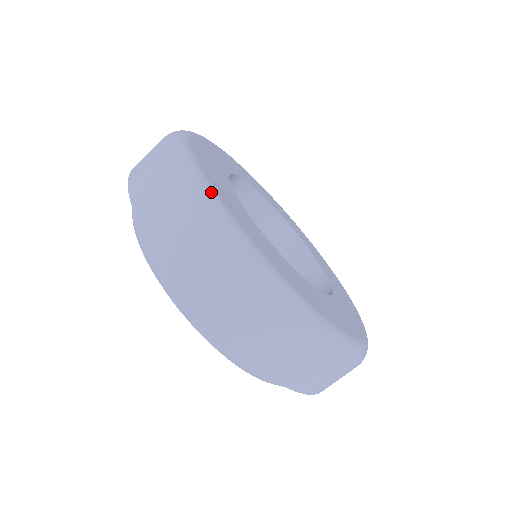
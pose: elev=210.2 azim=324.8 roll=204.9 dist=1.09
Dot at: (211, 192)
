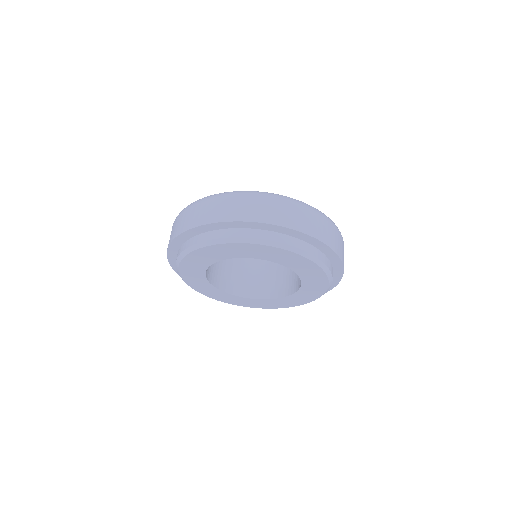
Dot at: occluded
